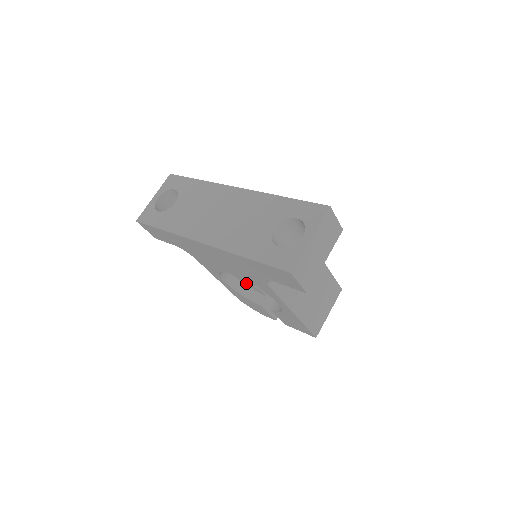
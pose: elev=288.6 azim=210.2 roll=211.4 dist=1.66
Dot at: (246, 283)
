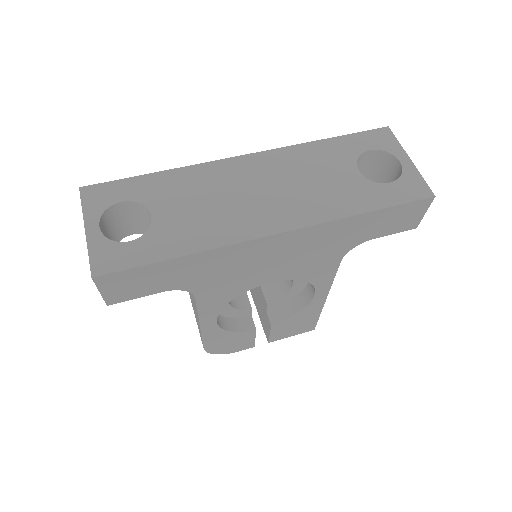
Dot at: (228, 312)
